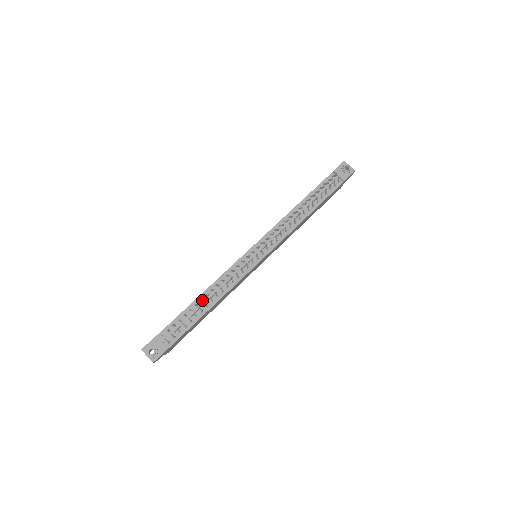
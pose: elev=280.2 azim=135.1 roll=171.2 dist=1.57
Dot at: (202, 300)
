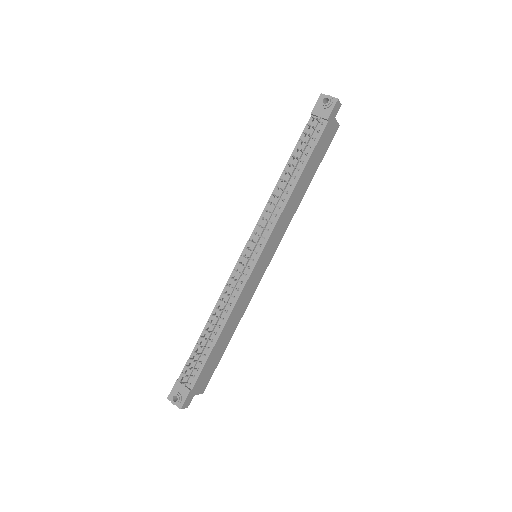
Dot at: occluded
